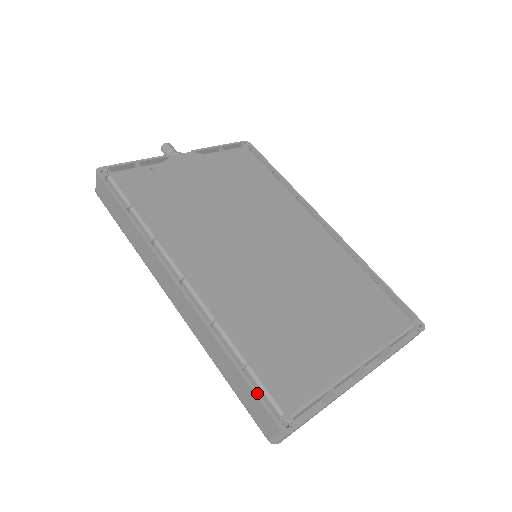
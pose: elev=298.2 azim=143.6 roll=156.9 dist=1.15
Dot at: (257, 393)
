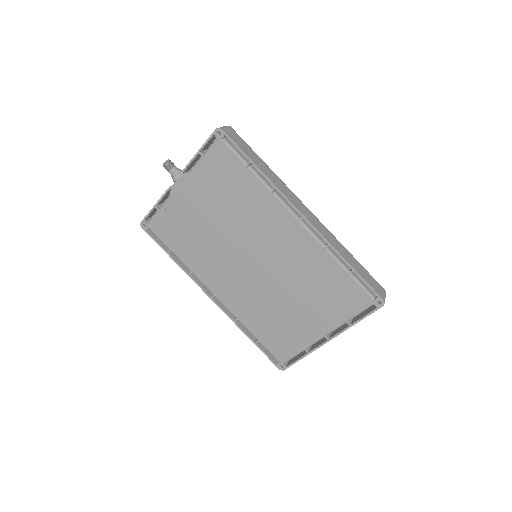
Dot at: (265, 354)
